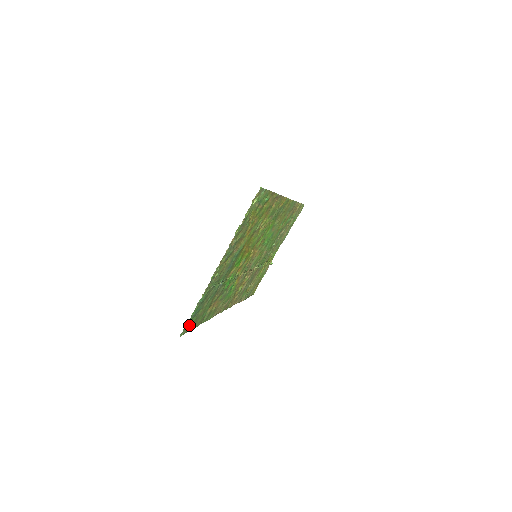
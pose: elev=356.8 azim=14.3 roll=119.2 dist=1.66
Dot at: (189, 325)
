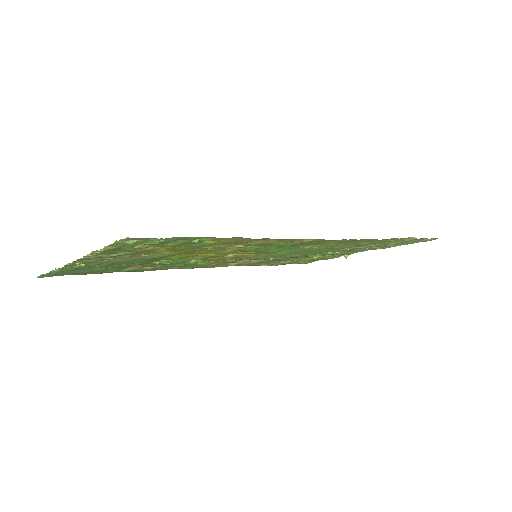
Dot at: occluded
